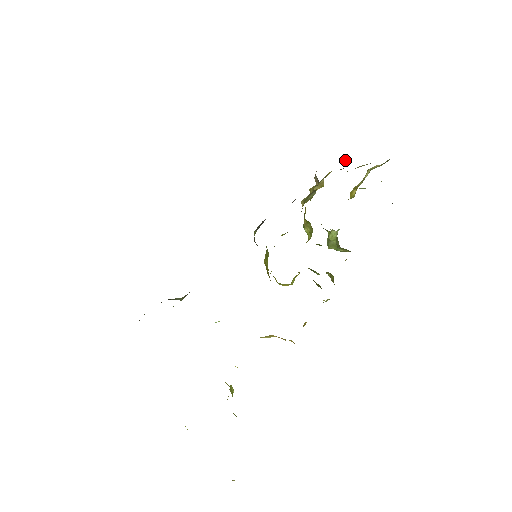
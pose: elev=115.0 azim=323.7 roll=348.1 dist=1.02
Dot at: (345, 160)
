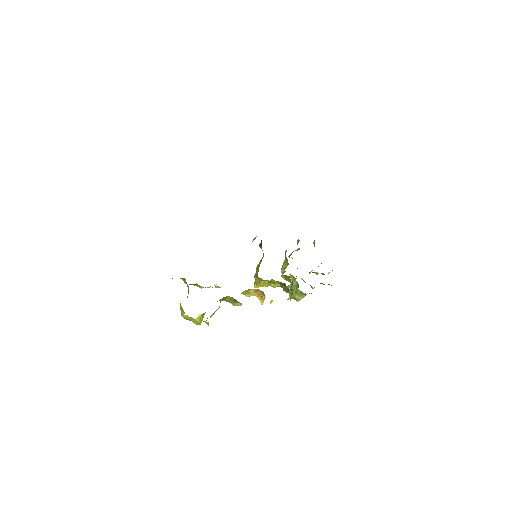
Dot at: (314, 244)
